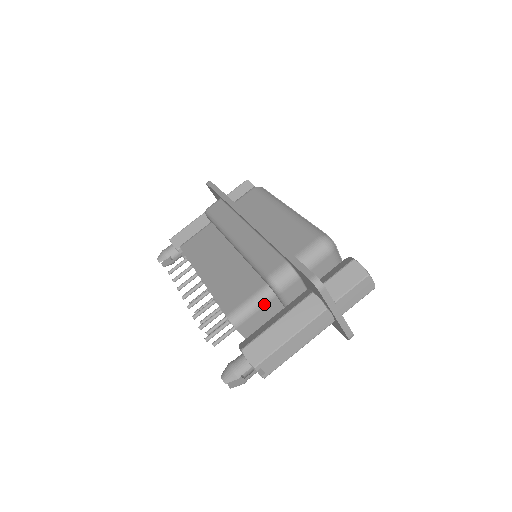
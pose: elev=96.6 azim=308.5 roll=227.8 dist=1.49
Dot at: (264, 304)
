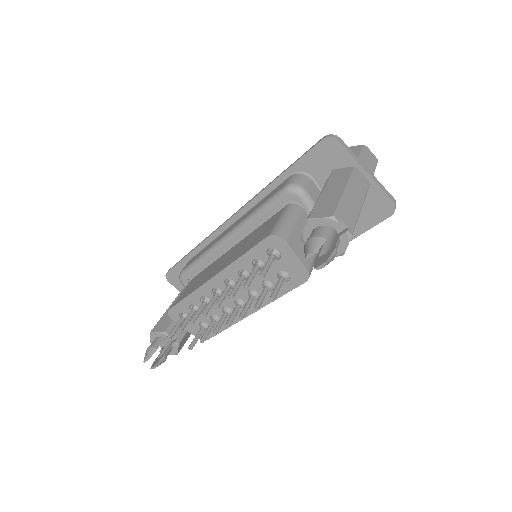
Dot at: (297, 216)
